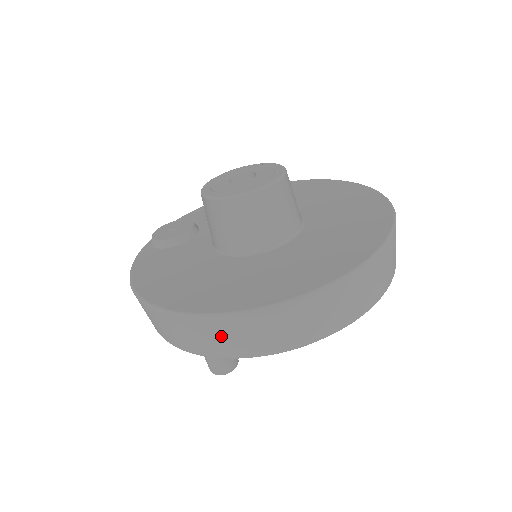
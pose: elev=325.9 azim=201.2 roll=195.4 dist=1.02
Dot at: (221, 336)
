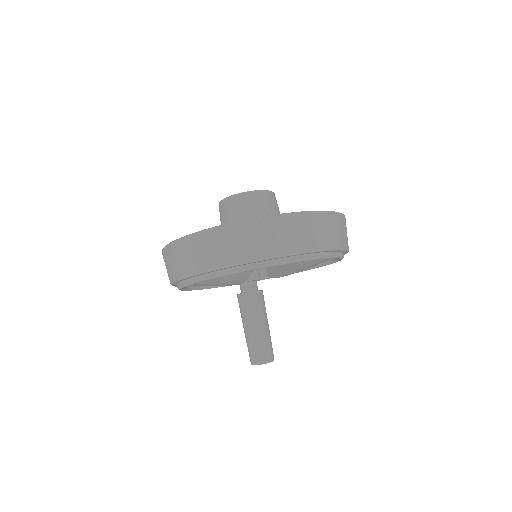
Dot at: (166, 264)
